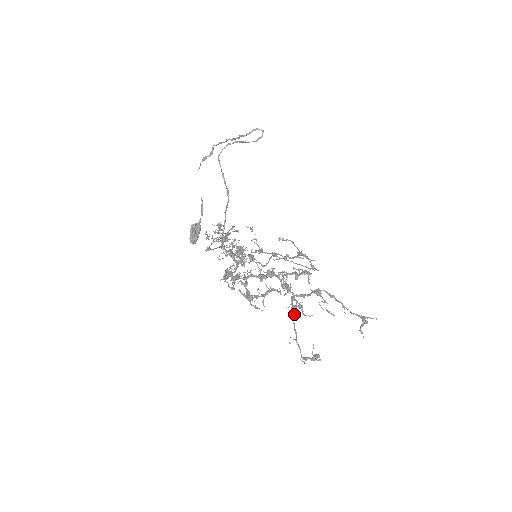
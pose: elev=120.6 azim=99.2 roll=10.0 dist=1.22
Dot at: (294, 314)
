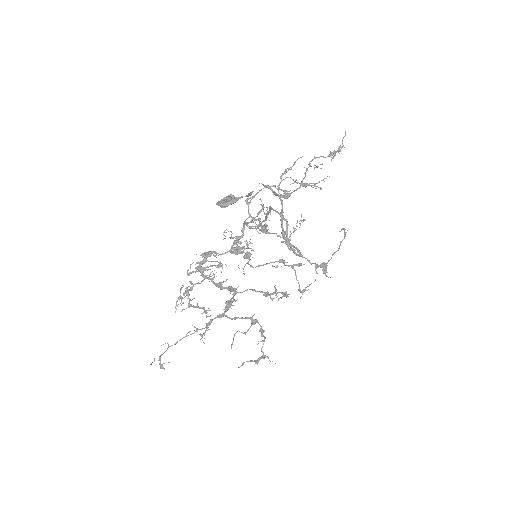
Dot at: occluded
